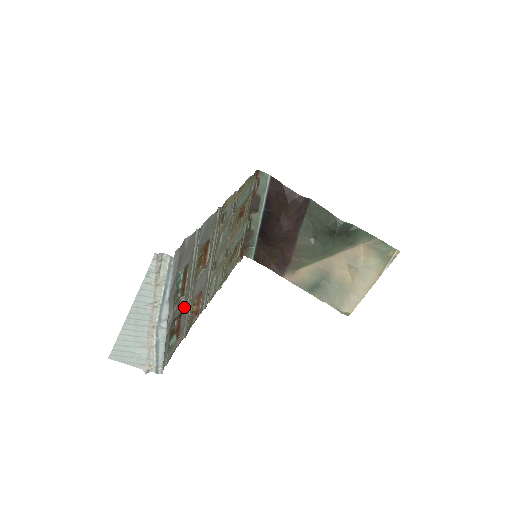
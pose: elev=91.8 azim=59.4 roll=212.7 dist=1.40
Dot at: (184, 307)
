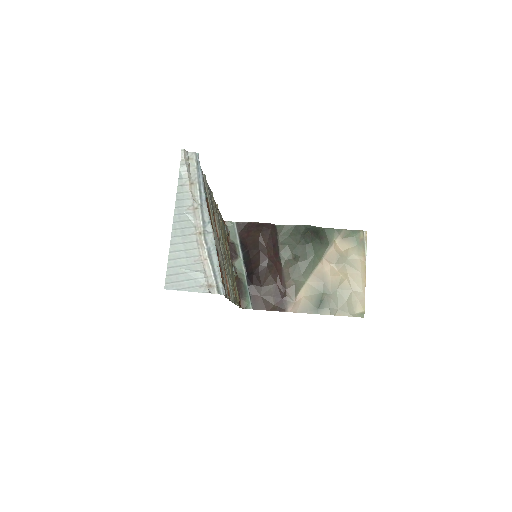
Dot at: (217, 248)
